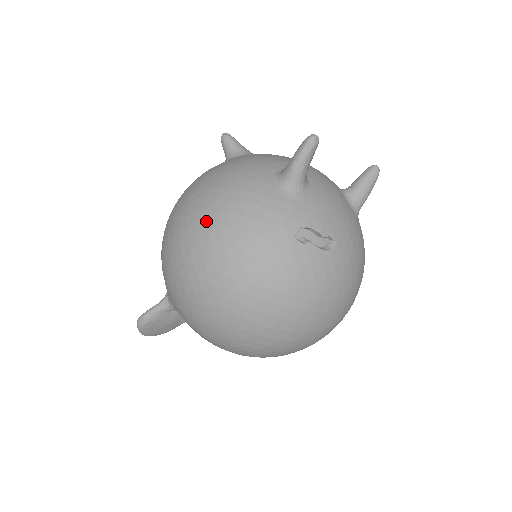
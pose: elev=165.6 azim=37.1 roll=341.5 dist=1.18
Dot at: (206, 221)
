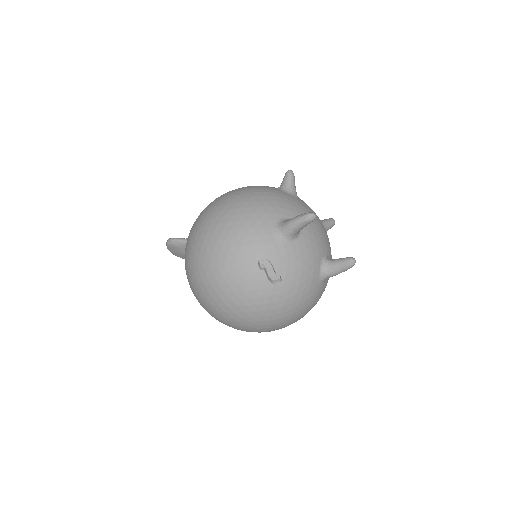
Dot at: (224, 215)
